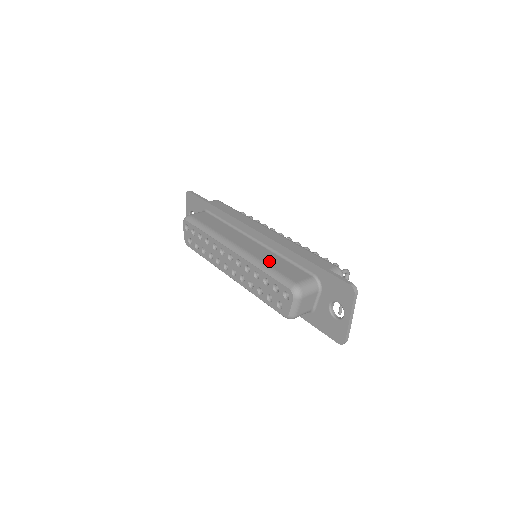
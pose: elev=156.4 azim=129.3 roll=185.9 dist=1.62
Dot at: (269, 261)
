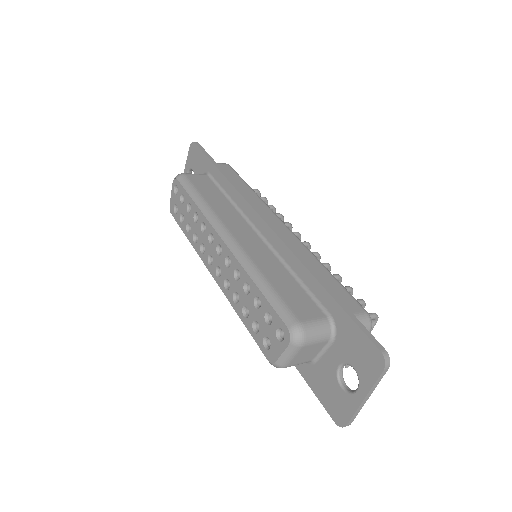
Dot at: (270, 273)
